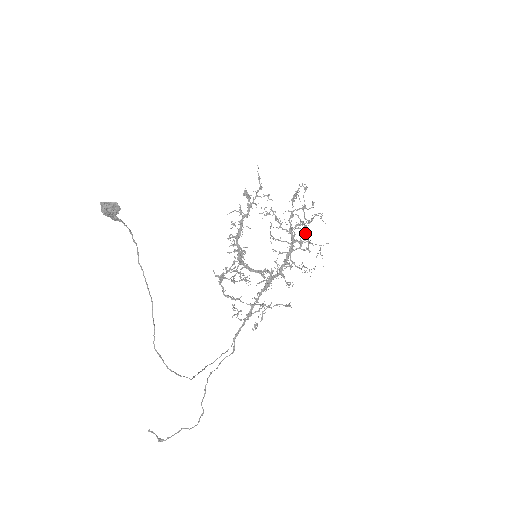
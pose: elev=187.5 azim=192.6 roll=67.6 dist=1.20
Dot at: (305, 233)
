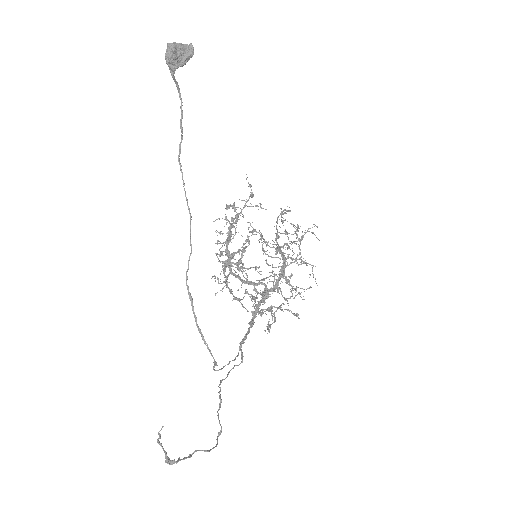
Dot at: (299, 247)
